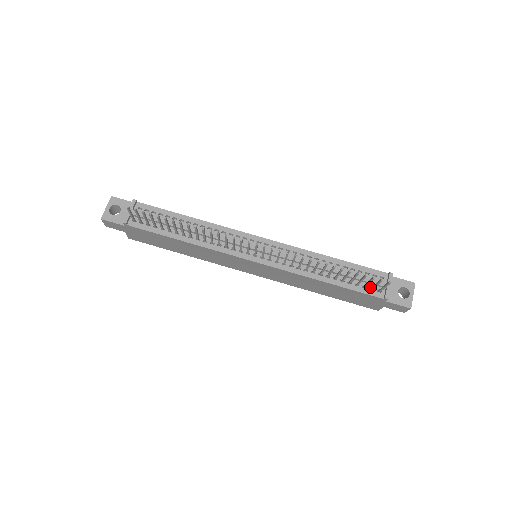
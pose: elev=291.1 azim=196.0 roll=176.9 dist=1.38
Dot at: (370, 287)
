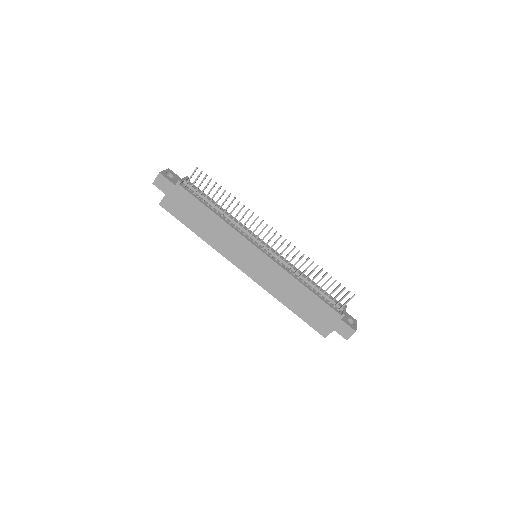
Dot at: (333, 305)
